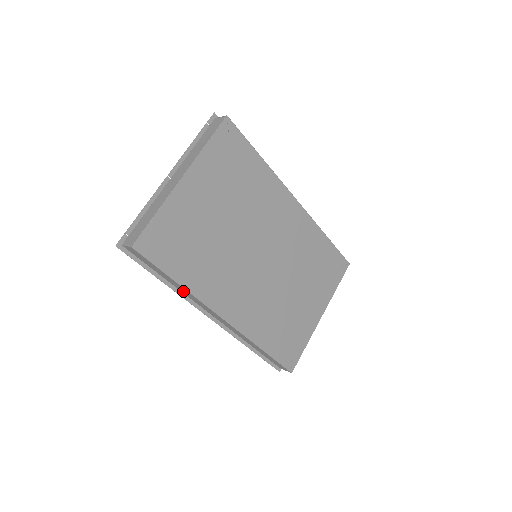
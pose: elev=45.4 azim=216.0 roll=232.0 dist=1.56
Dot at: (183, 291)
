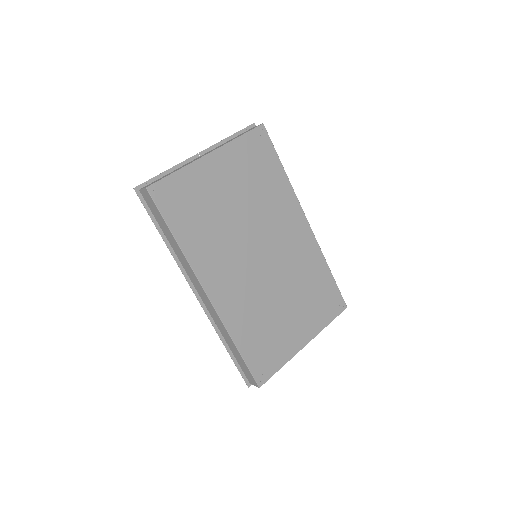
Dot at: (178, 254)
